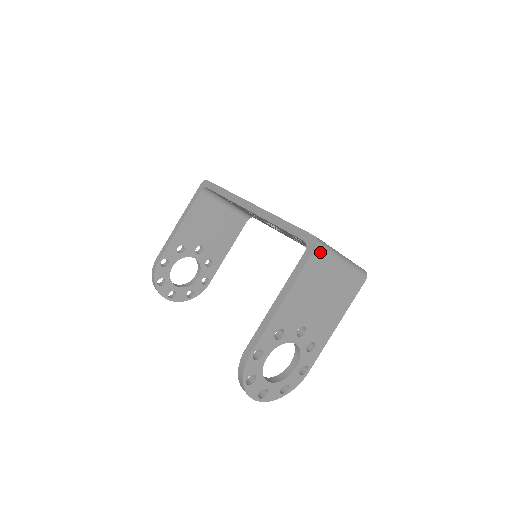
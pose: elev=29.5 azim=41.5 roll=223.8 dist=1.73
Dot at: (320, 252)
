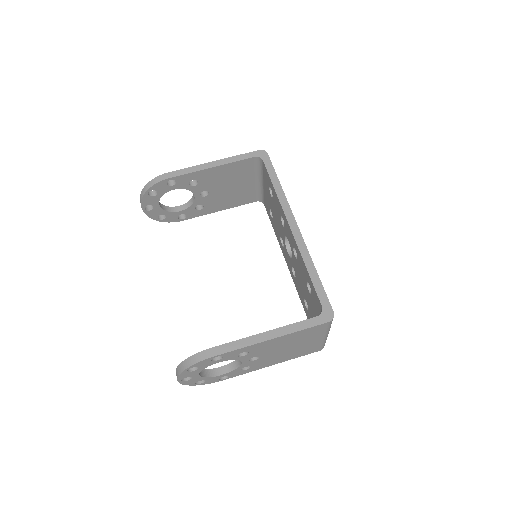
Dot at: (326, 325)
